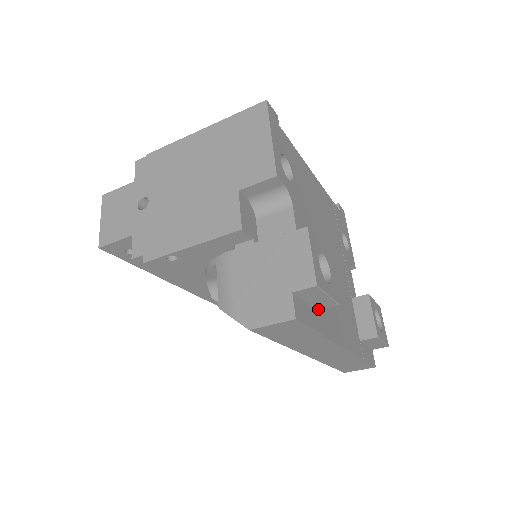
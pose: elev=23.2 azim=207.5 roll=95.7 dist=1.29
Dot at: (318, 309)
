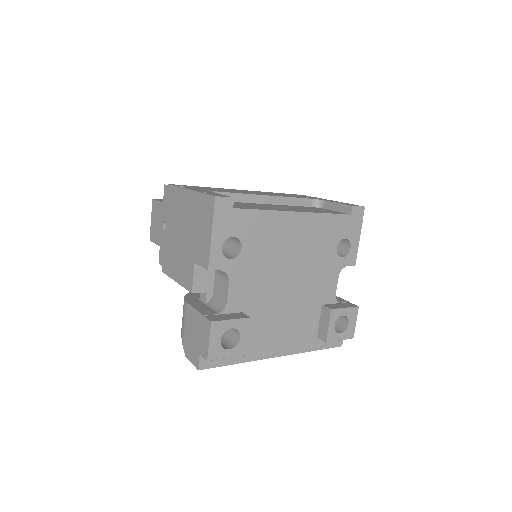
Dot at: occluded
